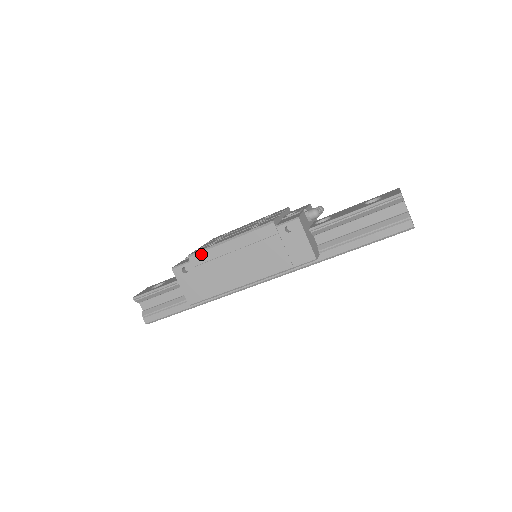
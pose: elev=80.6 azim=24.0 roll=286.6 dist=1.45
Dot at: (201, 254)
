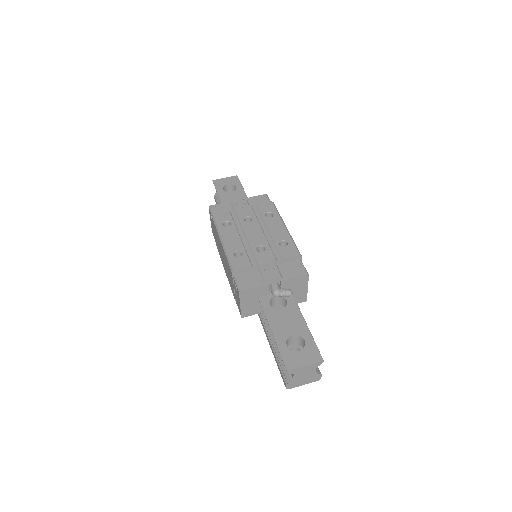
Dot at: (214, 224)
